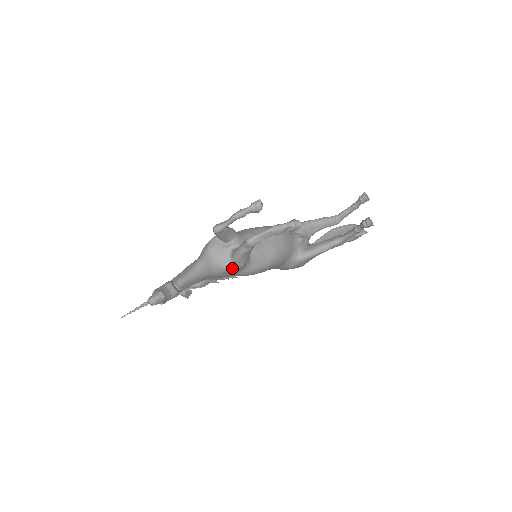
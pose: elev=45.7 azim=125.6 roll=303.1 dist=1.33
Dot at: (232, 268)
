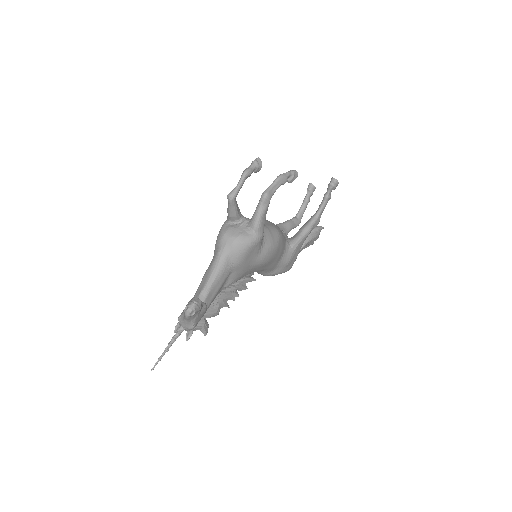
Dot at: (255, 240)
